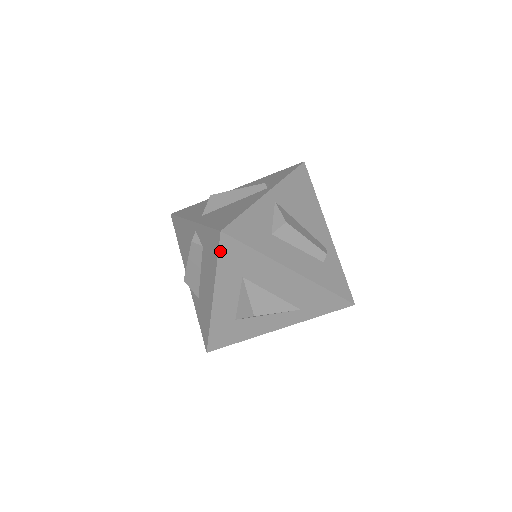
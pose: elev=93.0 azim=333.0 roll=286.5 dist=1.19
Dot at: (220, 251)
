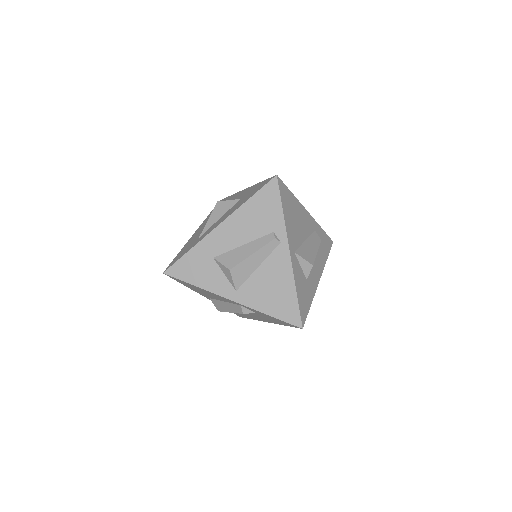
Dot at: occluded
